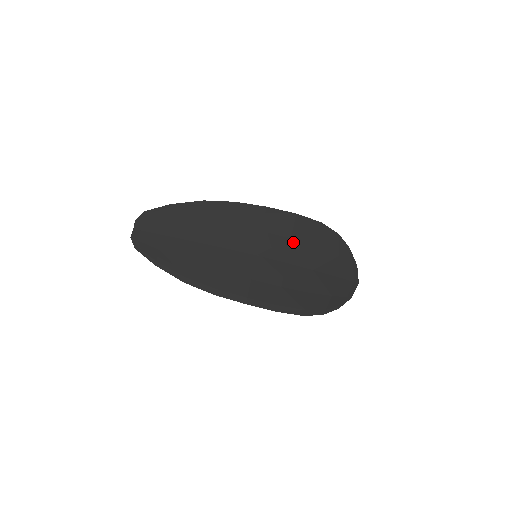
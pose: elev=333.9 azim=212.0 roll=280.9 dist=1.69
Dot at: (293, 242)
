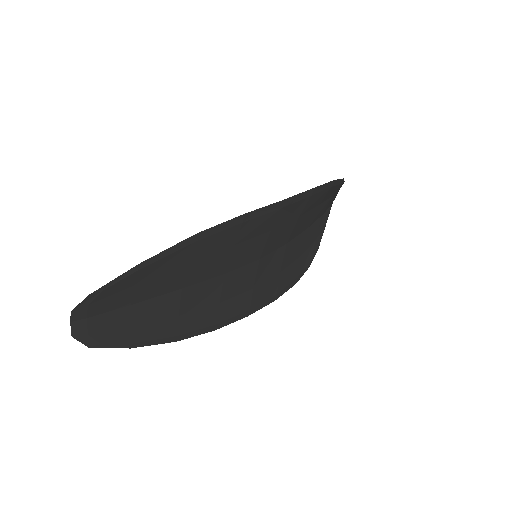
Dot at: (300, 218)
